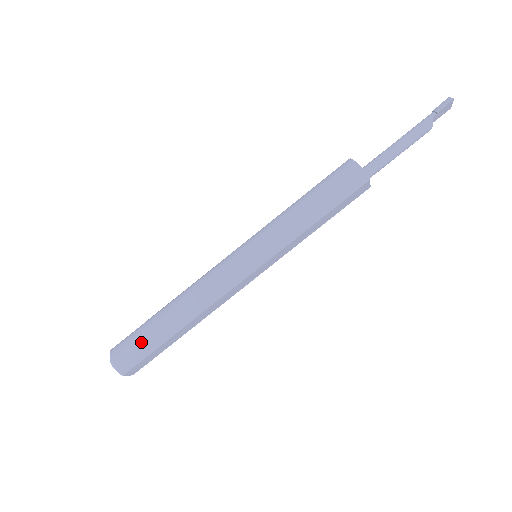
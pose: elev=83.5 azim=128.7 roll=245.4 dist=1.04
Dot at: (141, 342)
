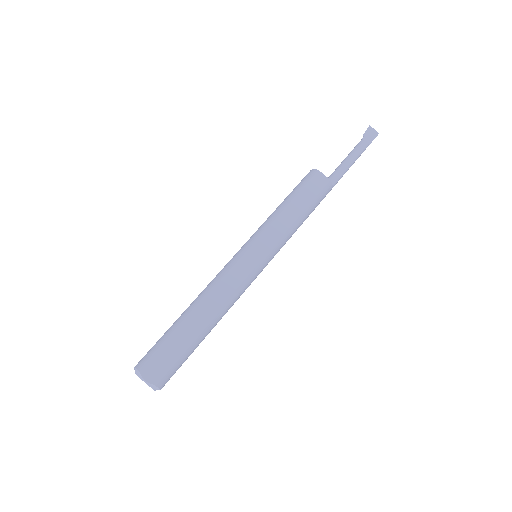
Dot at: (159, 339)
